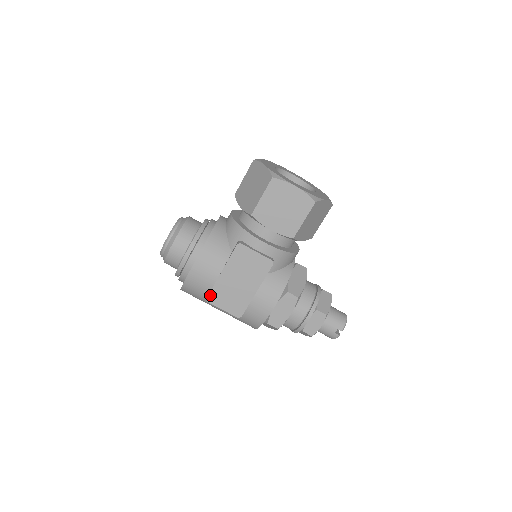
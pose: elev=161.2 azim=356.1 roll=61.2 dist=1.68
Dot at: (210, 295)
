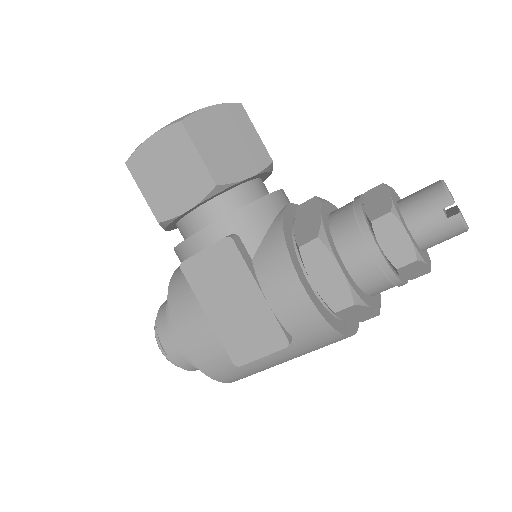
Dot at: (231, 356)
